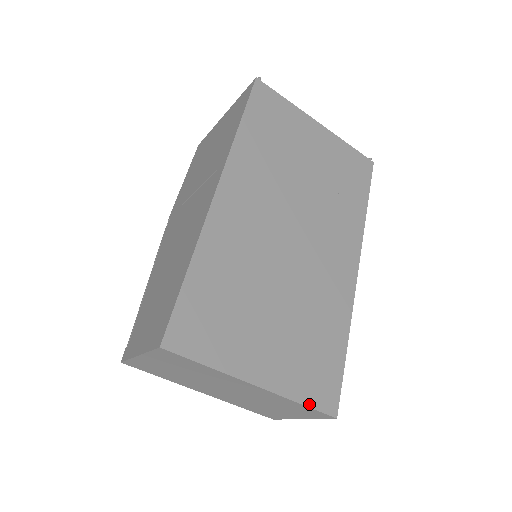
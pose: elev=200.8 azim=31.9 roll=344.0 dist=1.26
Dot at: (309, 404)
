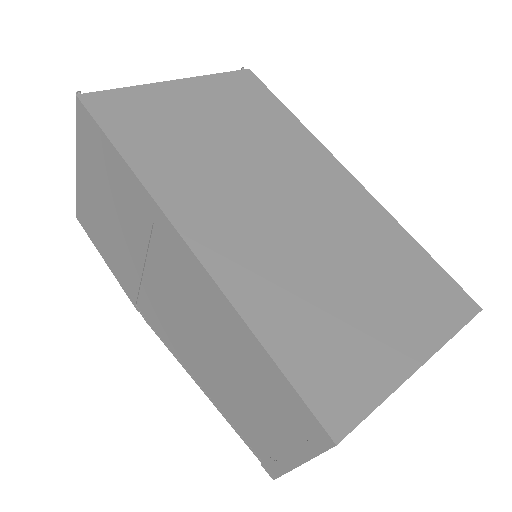
Dot at: (459, 326)
